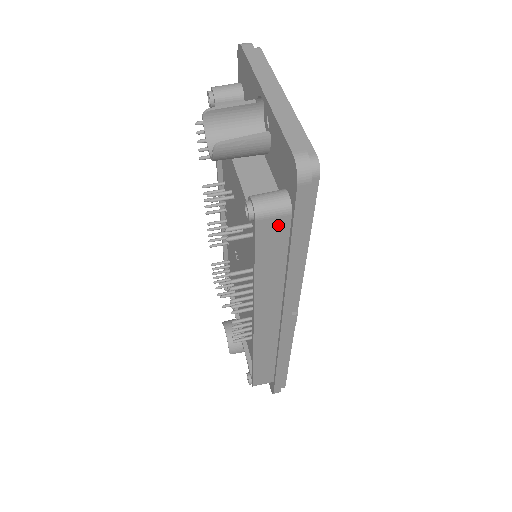
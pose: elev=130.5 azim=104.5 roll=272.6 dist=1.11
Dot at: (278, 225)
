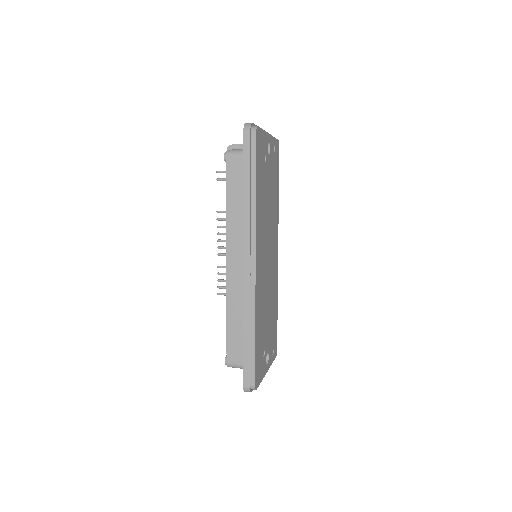
Dot at: (237, 163)
